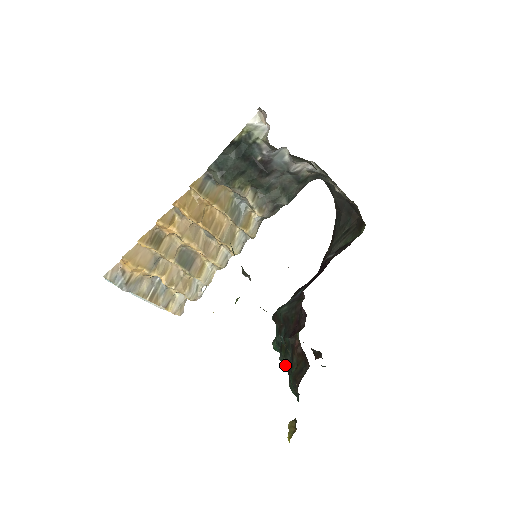
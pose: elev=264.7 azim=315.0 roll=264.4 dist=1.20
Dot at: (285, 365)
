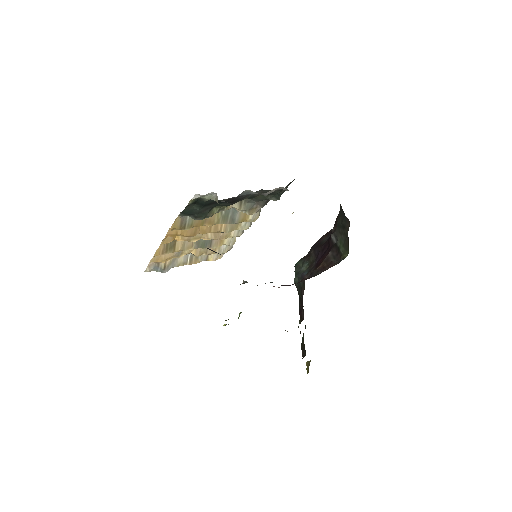
Dot at: occluded
